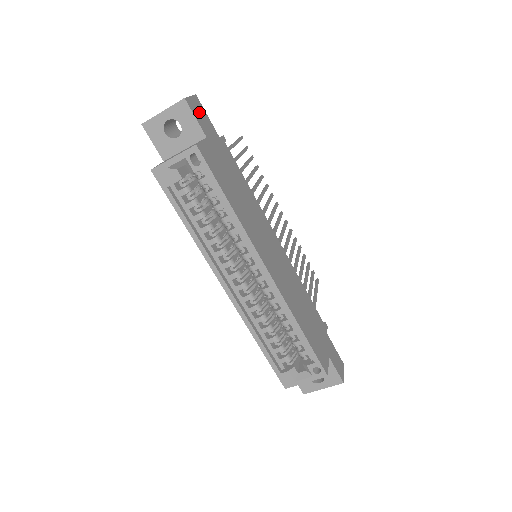
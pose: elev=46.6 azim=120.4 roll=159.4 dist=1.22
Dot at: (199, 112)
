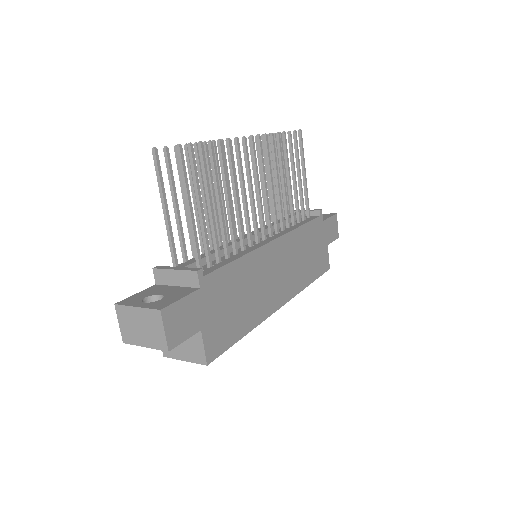
Dot at: (179, 323)
